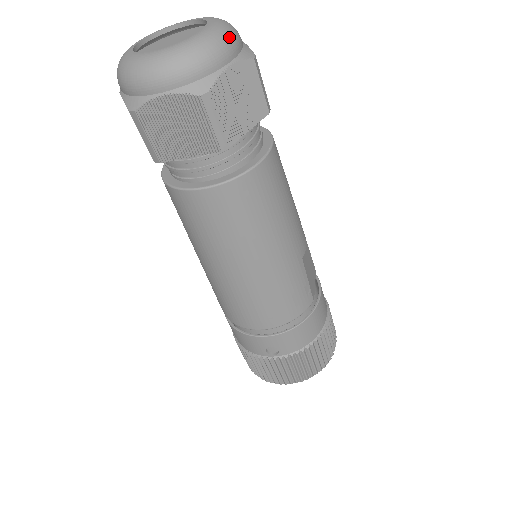
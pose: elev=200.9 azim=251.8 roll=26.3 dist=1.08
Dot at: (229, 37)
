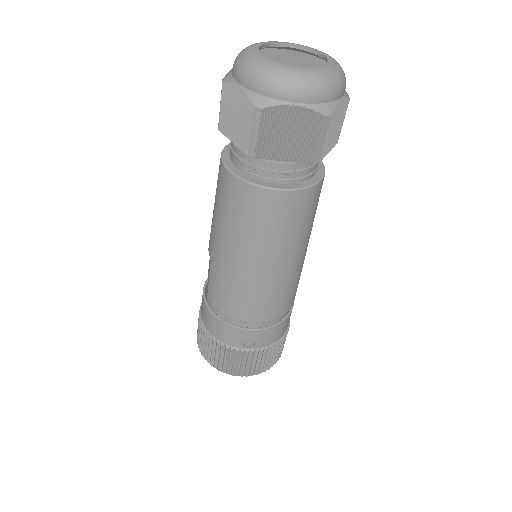
Dot at: occluded
